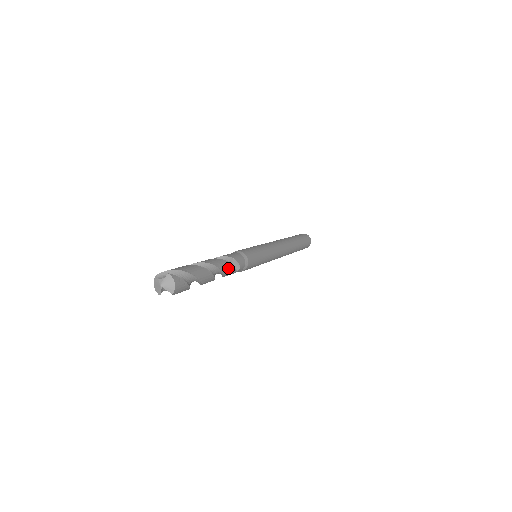
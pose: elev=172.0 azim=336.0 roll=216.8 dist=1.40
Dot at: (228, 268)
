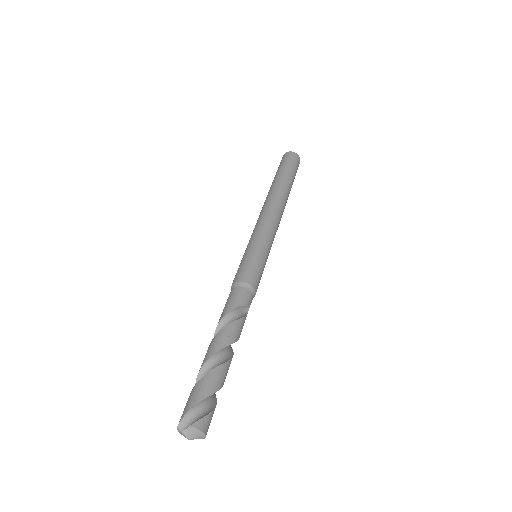
Dot at: (240, 327)
